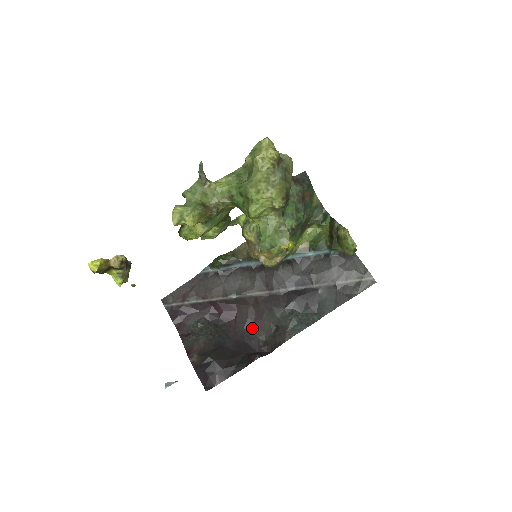
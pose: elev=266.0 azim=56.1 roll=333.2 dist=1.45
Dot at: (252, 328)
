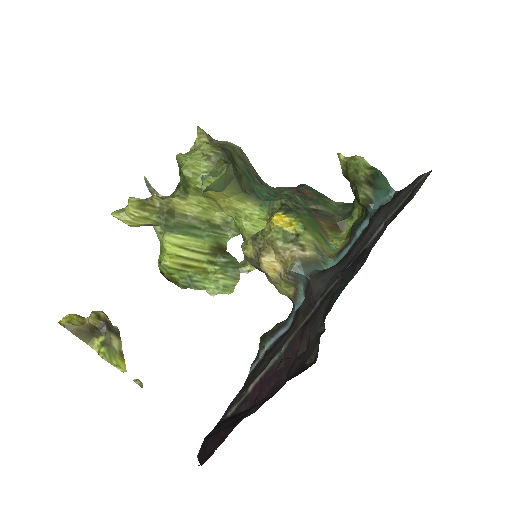
Dot at: (299, 365)
